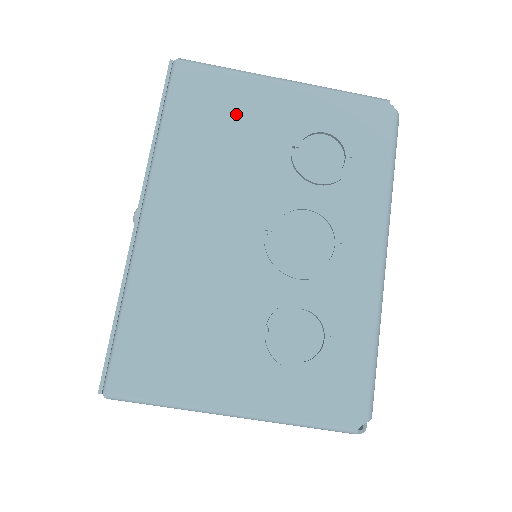
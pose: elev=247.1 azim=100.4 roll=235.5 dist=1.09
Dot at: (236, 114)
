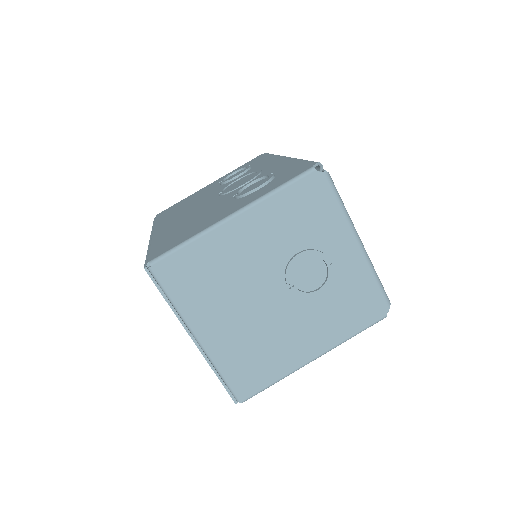
Dot at: (189, 200)
